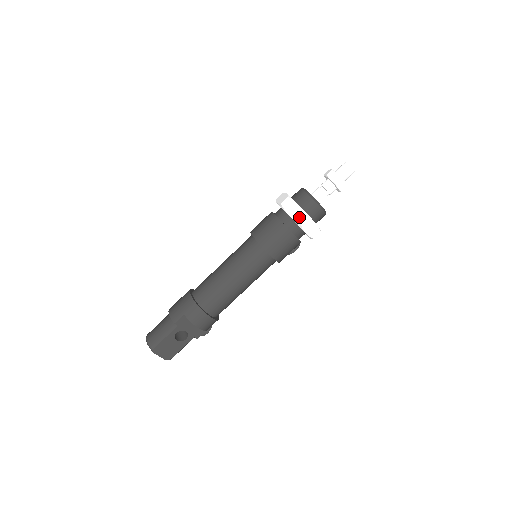
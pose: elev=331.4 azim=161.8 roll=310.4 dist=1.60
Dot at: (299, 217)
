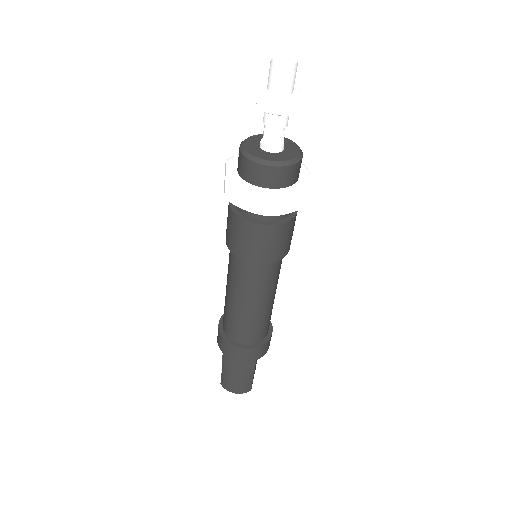
Dot at: (302, 202)
